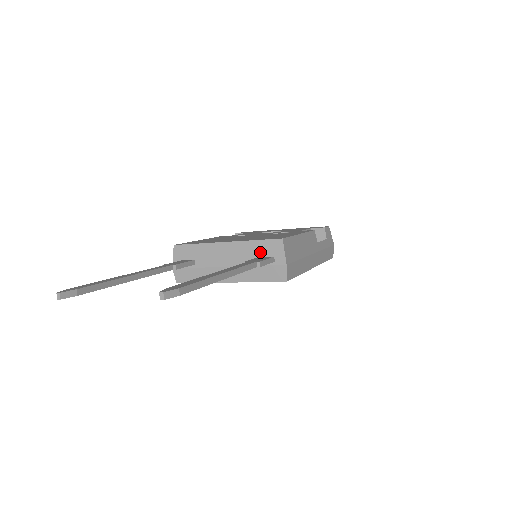
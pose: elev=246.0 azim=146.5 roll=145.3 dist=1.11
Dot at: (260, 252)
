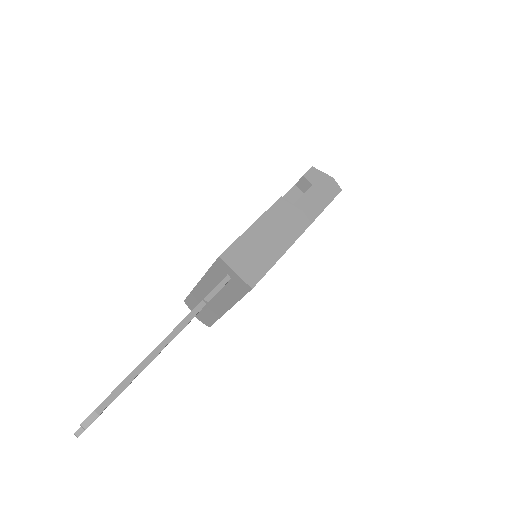
Dot at: (219, 276)
